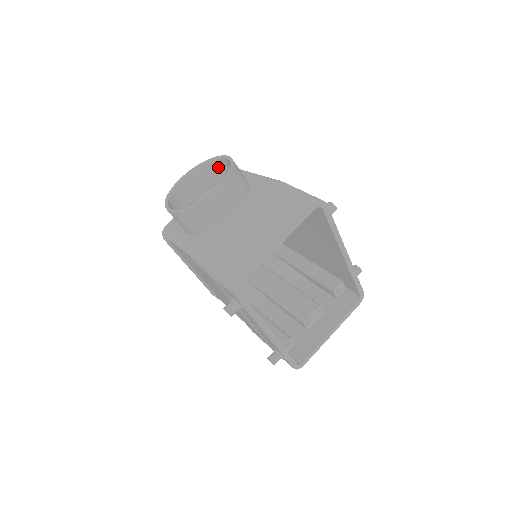
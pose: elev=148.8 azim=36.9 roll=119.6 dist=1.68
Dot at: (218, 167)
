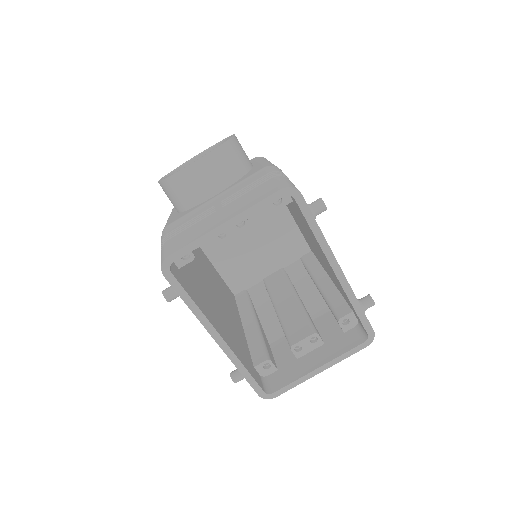
Dot at: occluded
